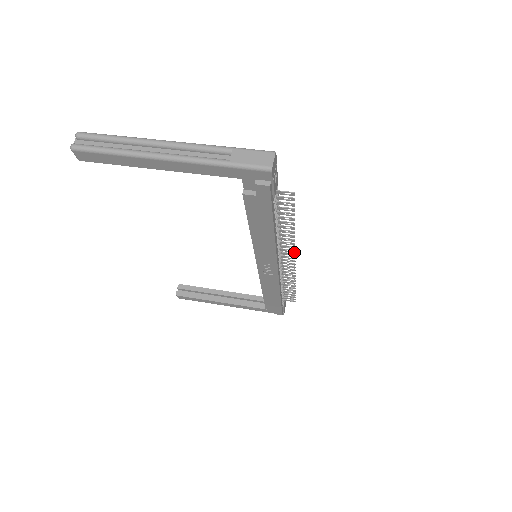
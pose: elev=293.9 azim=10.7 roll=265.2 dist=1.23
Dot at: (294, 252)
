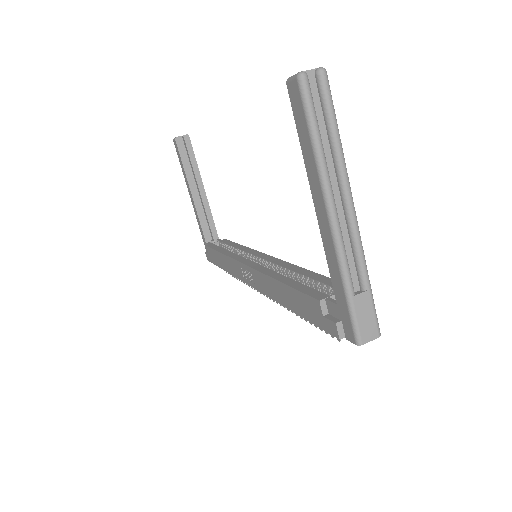
Dot at: (276, 302)
